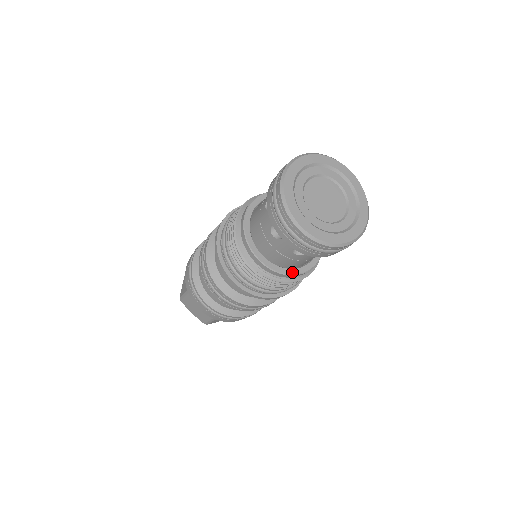
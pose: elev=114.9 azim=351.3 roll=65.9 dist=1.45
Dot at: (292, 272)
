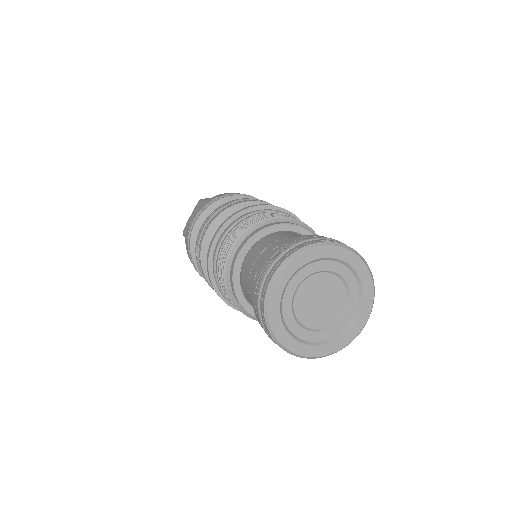
Dot at: occluded
